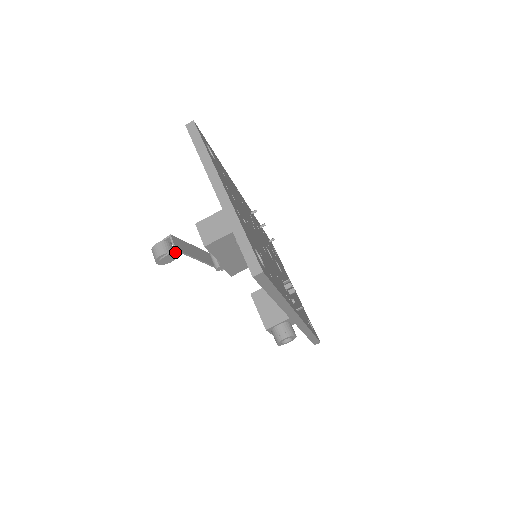
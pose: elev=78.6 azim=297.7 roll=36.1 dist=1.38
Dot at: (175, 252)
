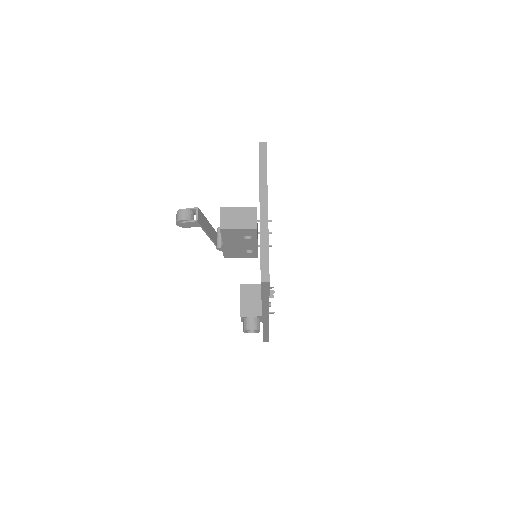
Dot at: (195, 223)
